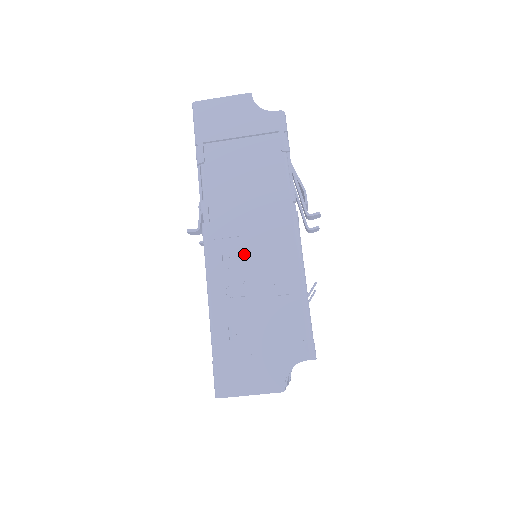
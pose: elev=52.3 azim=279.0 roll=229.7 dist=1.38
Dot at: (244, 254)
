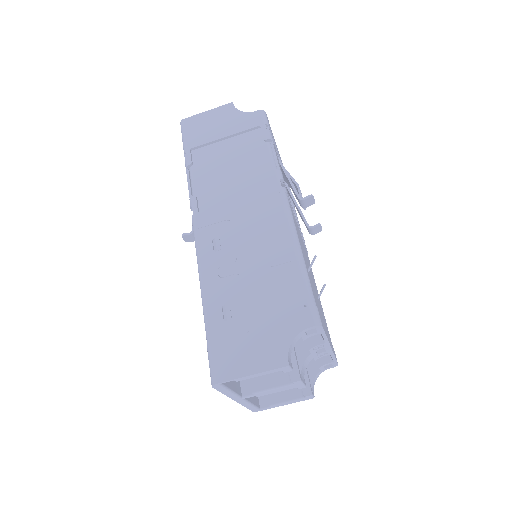
Dot at: (234, 234)
